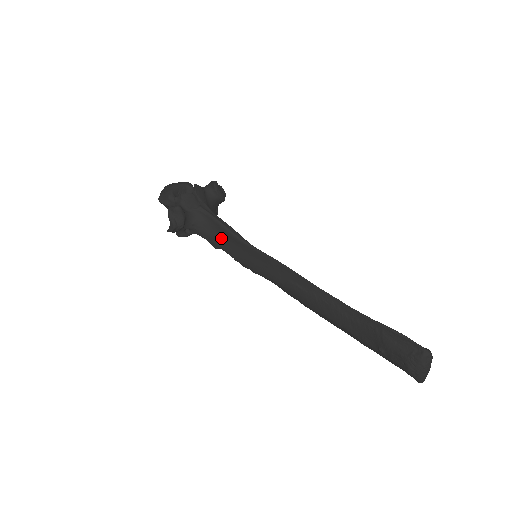
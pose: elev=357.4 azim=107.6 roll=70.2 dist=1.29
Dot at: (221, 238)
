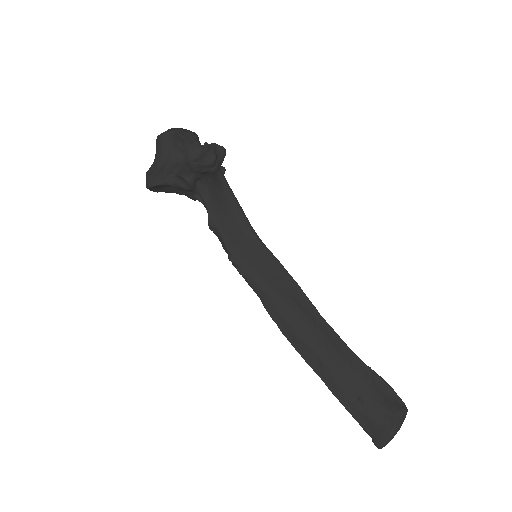
Dot at: (228, 216)
